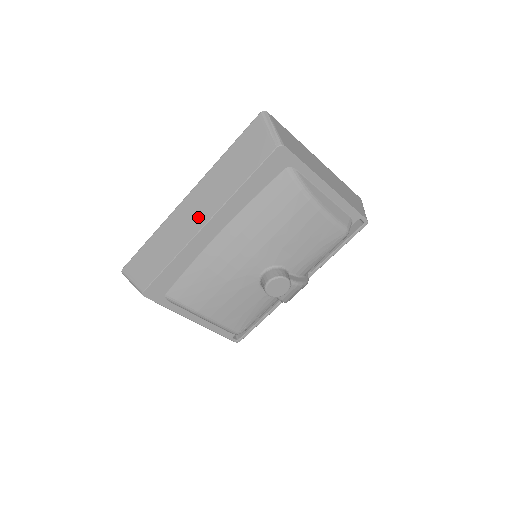
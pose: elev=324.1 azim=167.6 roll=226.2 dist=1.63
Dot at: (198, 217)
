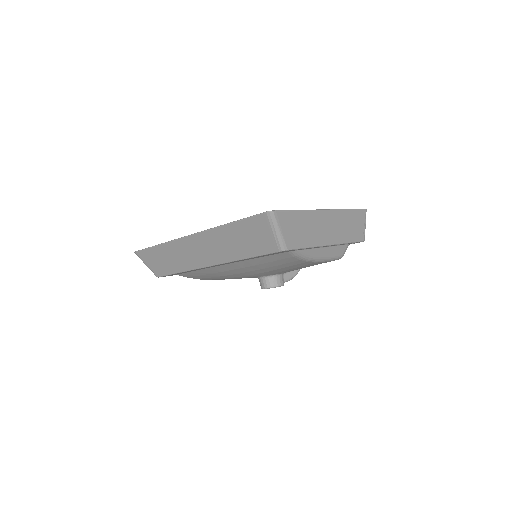
Dot at: (202, 258)
